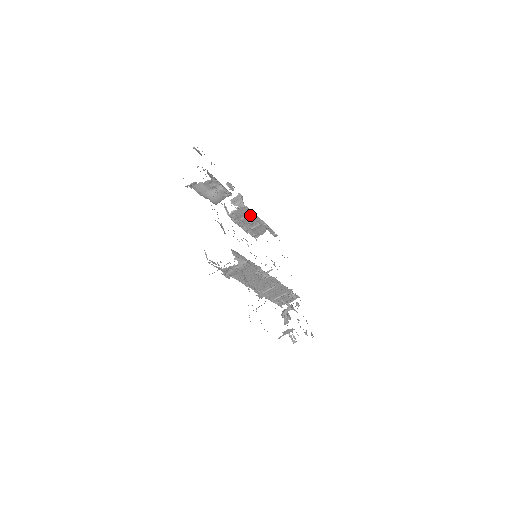
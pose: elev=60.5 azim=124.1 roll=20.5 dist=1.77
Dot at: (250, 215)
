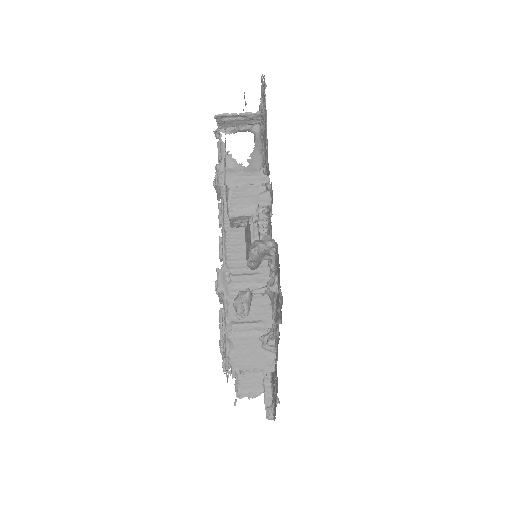
Dot at: occluded
